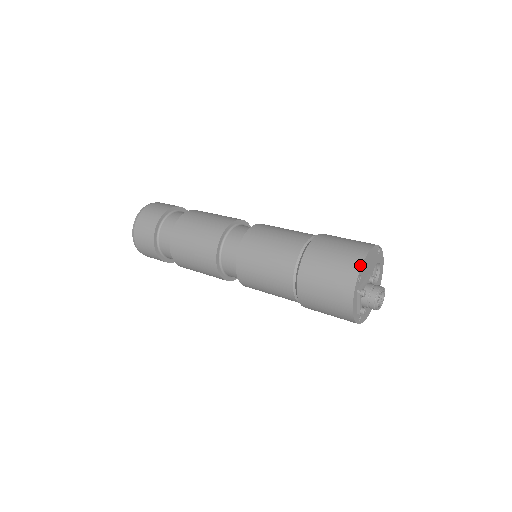
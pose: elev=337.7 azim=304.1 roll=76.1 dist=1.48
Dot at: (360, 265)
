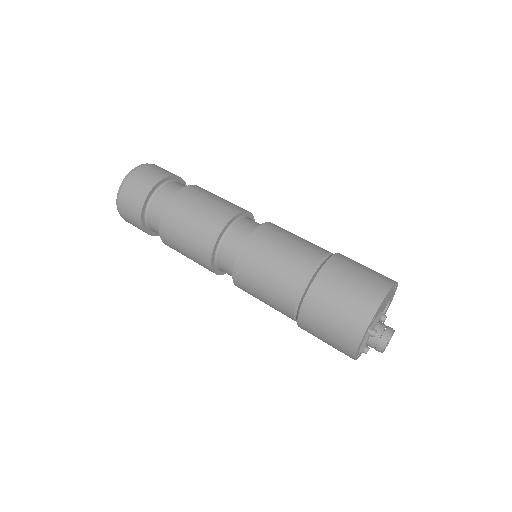
Dot at: (379, 304)
